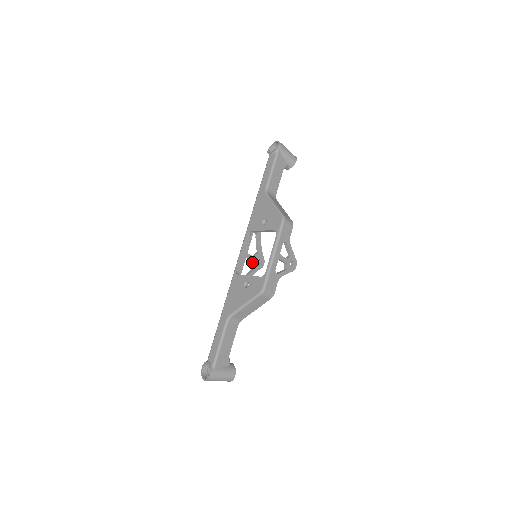
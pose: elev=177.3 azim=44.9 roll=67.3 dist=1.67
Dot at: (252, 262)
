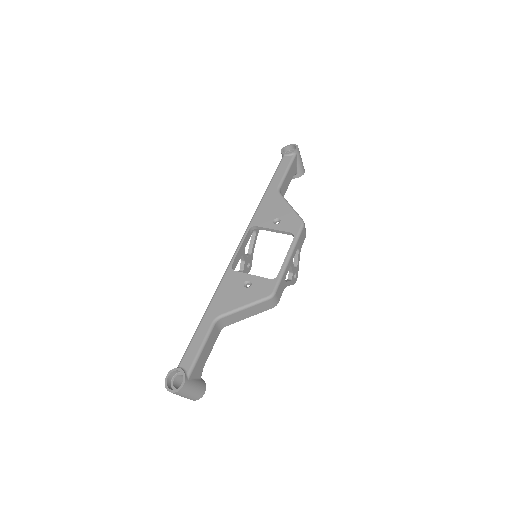
Dot at: (243, 262)
